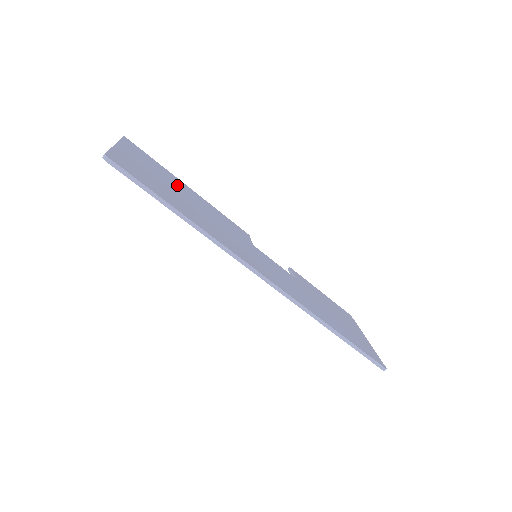
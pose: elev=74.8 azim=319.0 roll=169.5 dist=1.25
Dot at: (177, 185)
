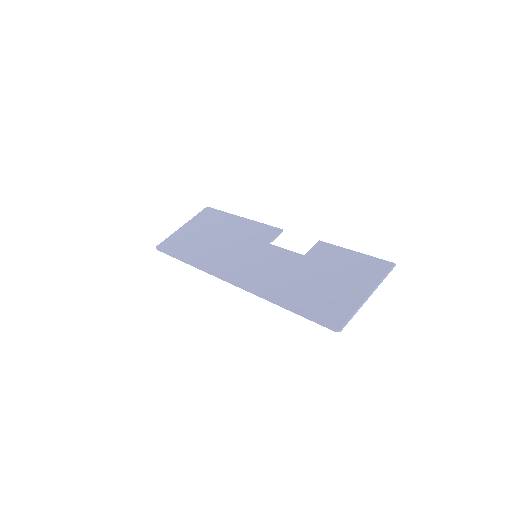
Dot at: (220, 226)
